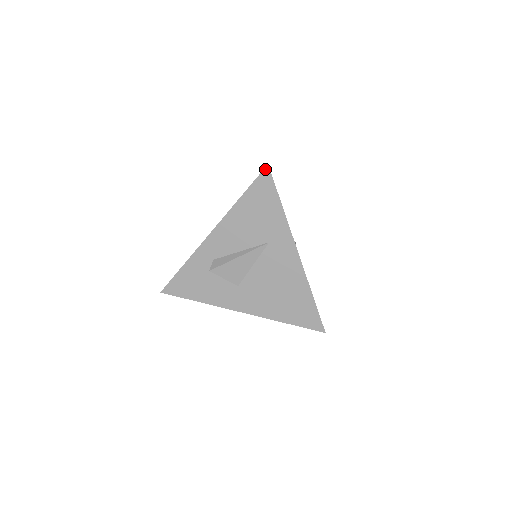
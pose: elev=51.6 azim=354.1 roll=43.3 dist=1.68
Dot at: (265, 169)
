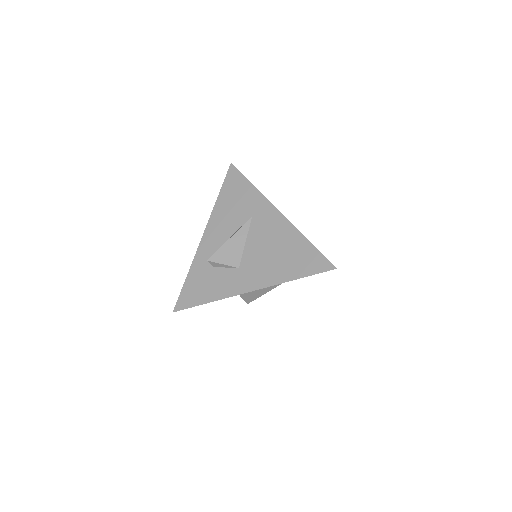
Dot at: (230, 167)
